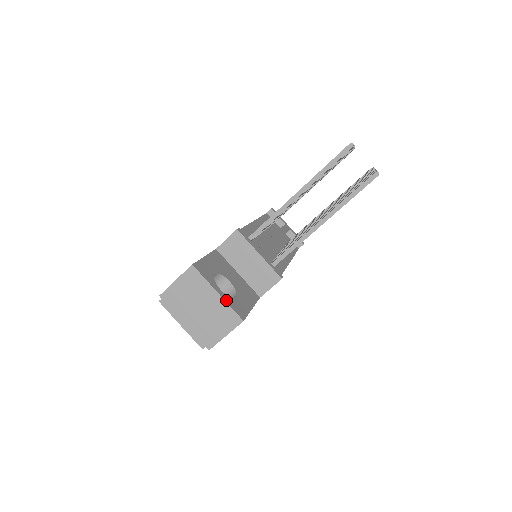
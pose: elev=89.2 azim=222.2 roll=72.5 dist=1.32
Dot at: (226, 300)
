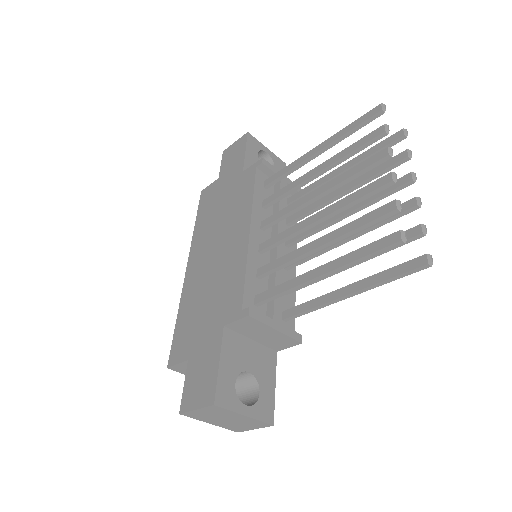
Dot at: (254, 416)
